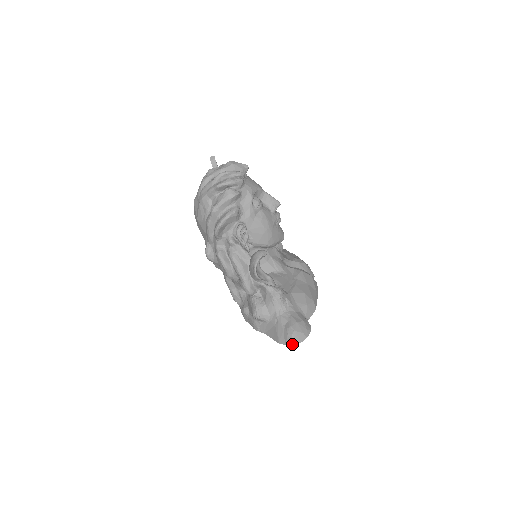
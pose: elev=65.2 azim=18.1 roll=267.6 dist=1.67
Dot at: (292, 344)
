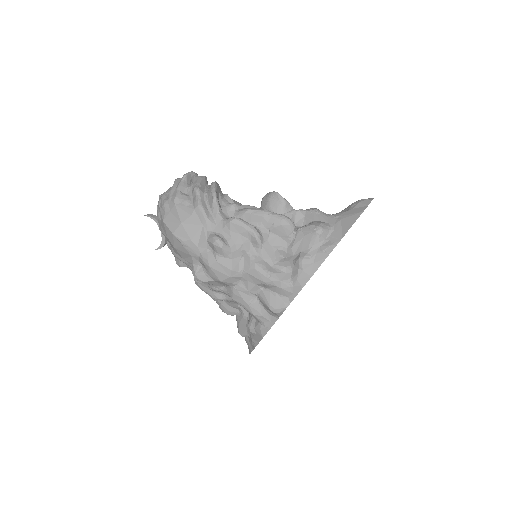
Dot at: (371, 199)
